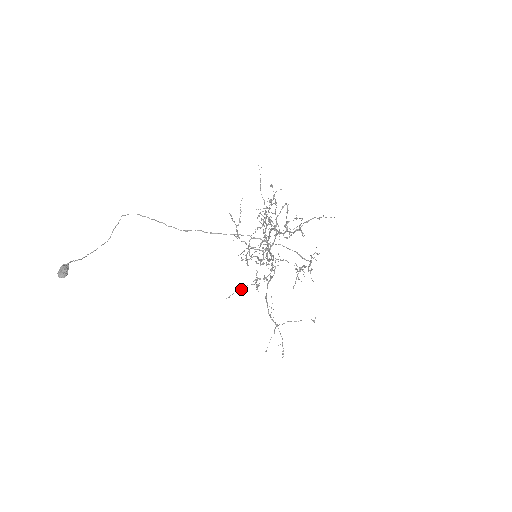
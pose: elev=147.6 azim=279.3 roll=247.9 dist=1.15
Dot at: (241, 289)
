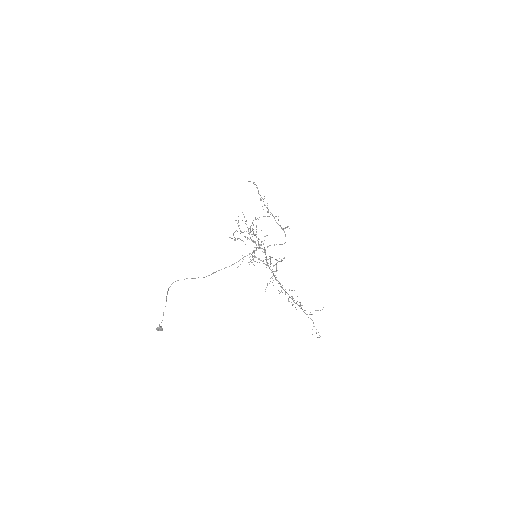
Dot at: occluded
